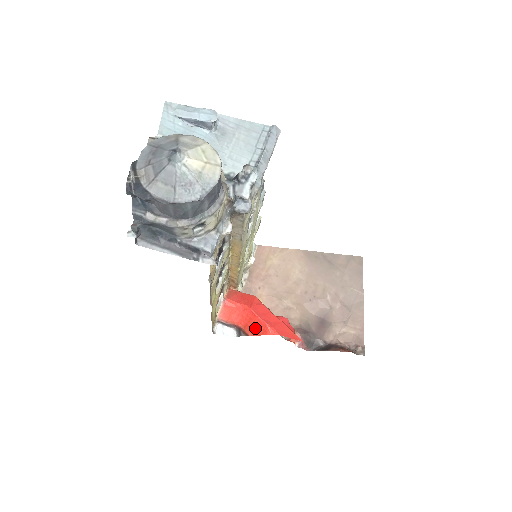
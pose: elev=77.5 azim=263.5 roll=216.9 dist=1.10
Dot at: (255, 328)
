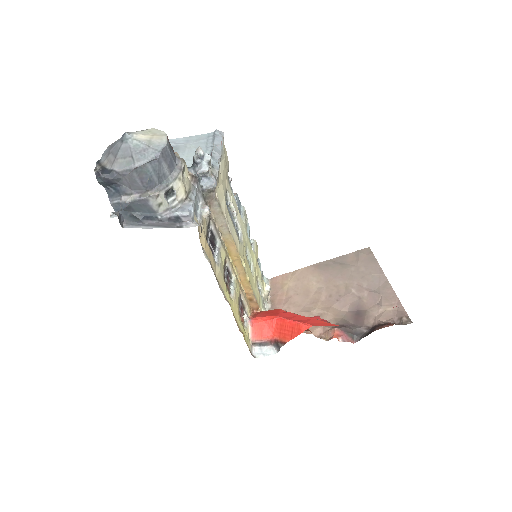
Dot at: (289, 332)
